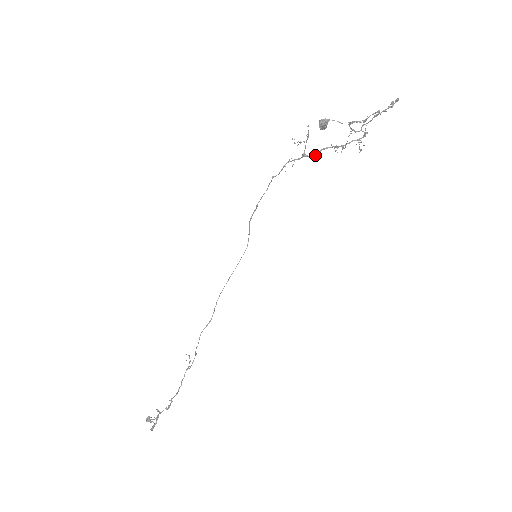
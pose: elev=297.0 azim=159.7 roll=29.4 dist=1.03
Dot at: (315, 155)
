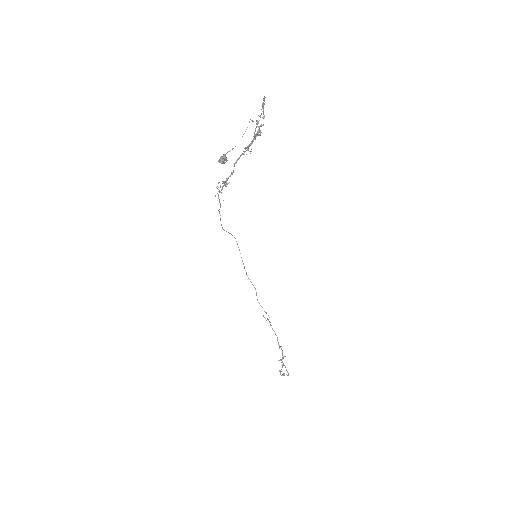
Dot at: (233, 171)
